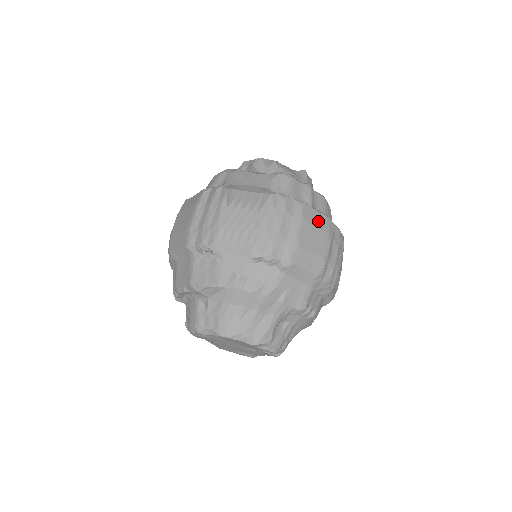
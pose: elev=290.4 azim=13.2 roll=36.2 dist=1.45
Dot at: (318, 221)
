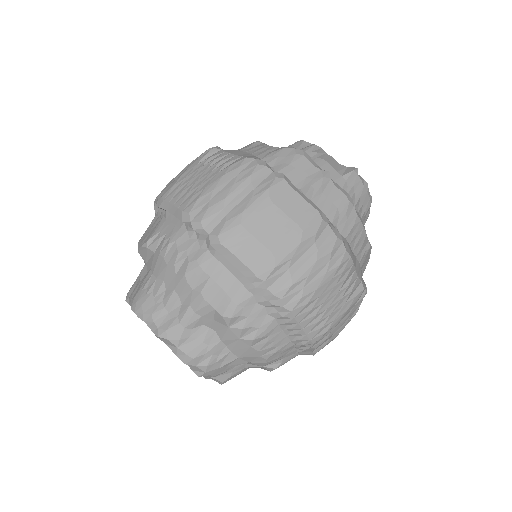
Dot at: (293, 208)
